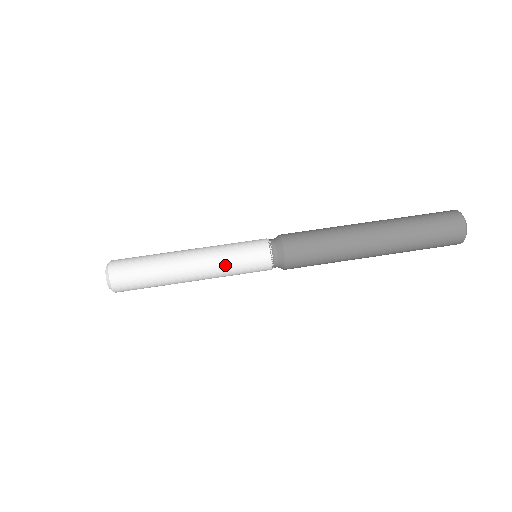
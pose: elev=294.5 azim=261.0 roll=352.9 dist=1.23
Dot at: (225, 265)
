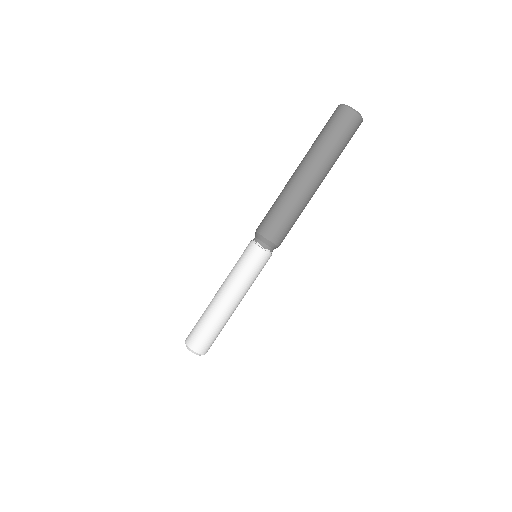
Dot at: (243, 279)
